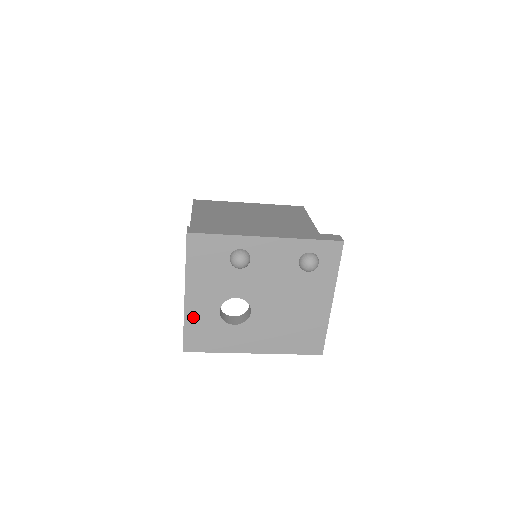
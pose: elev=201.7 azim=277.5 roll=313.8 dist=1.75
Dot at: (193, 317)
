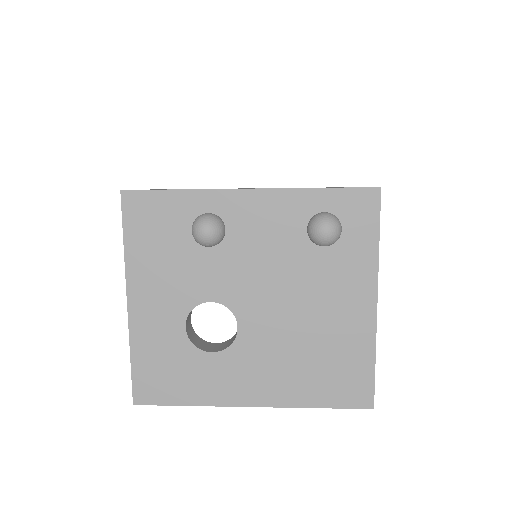
Dot at: (144, 340)
